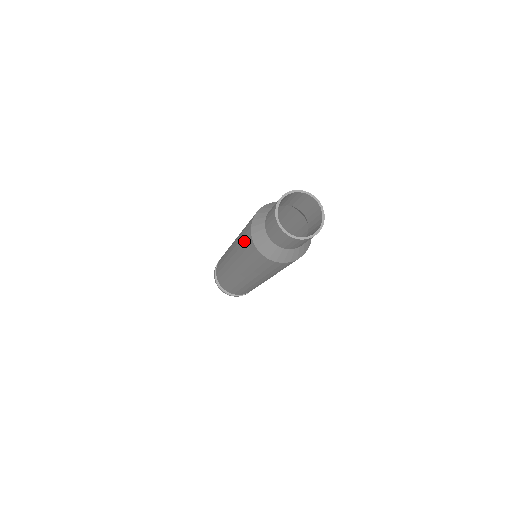
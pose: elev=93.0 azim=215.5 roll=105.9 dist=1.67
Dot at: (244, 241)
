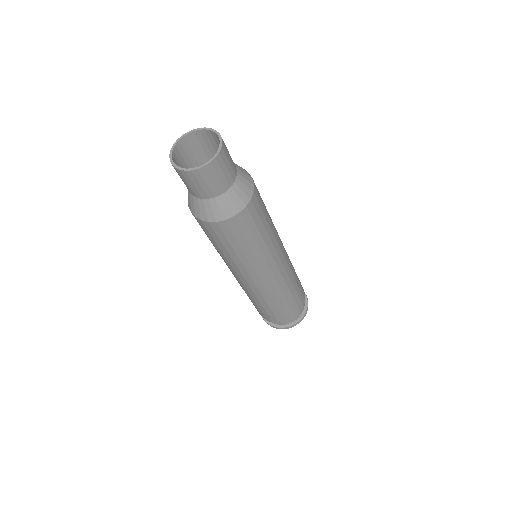
Dot at: occluded
